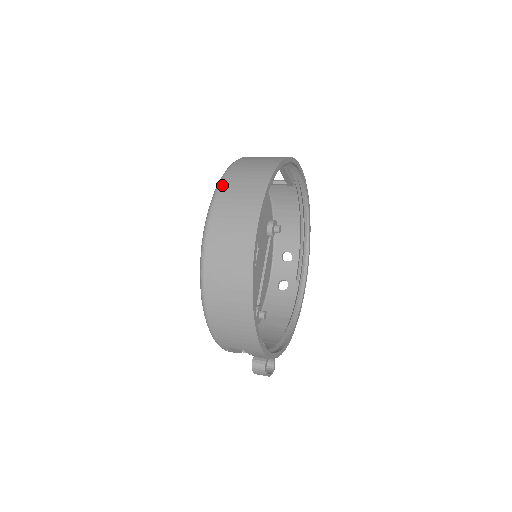
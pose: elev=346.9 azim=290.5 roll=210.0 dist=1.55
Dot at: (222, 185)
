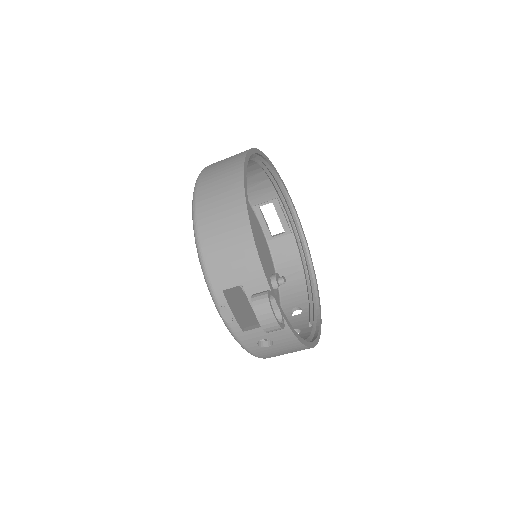
Dot at: occluded
